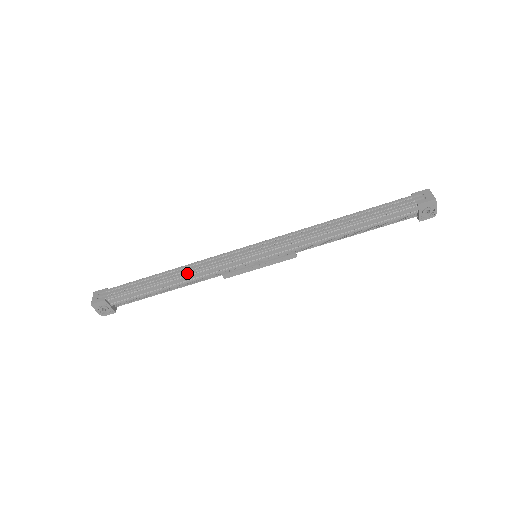
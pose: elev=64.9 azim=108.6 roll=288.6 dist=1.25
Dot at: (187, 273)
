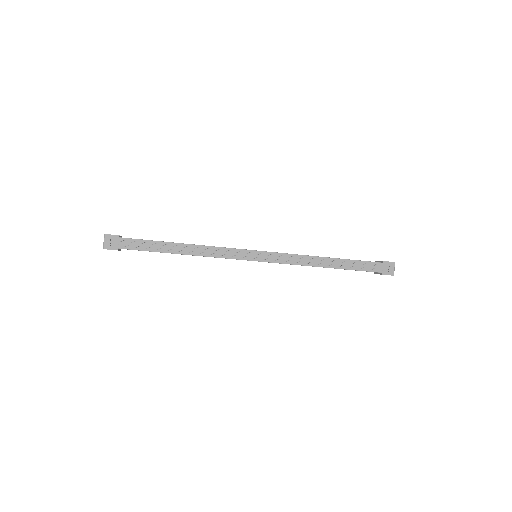
Dot at: occluded
